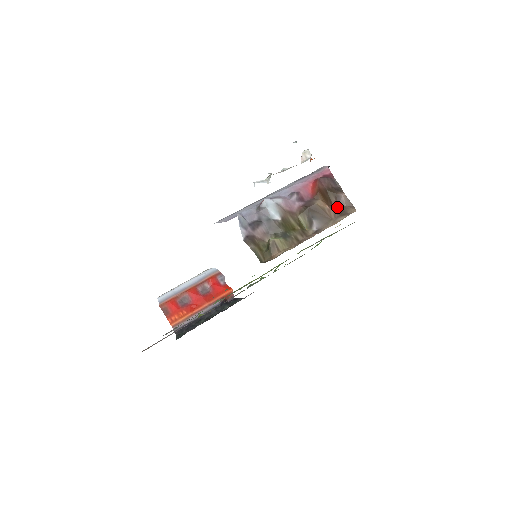
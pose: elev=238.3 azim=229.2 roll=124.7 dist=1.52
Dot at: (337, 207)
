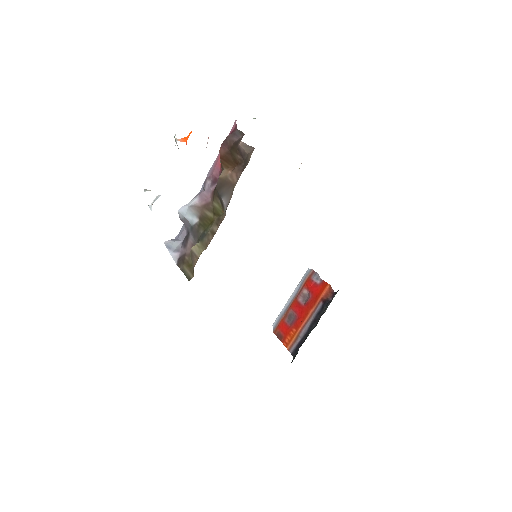
Dot at: (243, 163)
